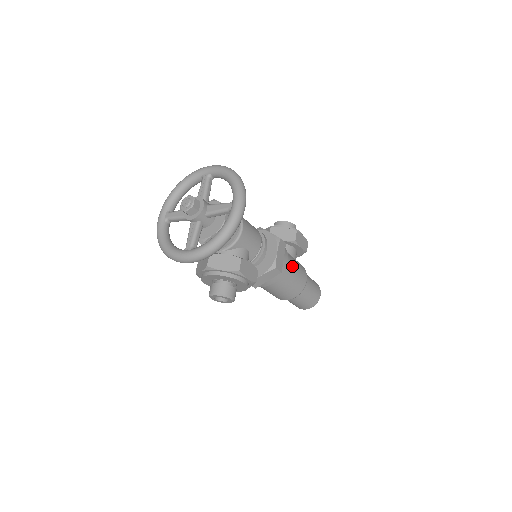
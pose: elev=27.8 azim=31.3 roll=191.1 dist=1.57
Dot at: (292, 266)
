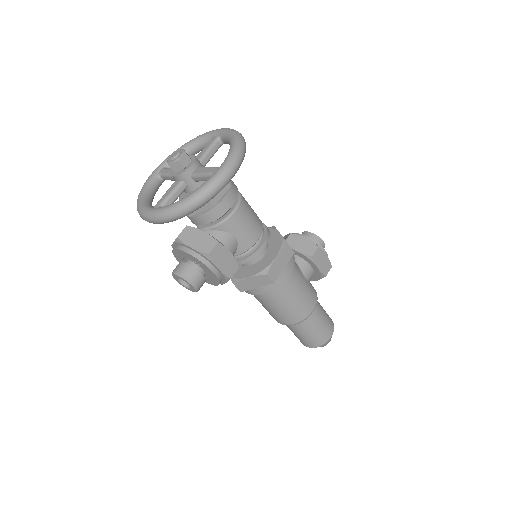
Dot at: (296, 284)
